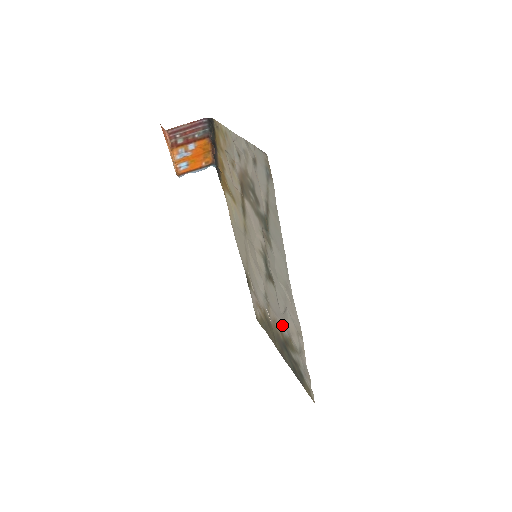
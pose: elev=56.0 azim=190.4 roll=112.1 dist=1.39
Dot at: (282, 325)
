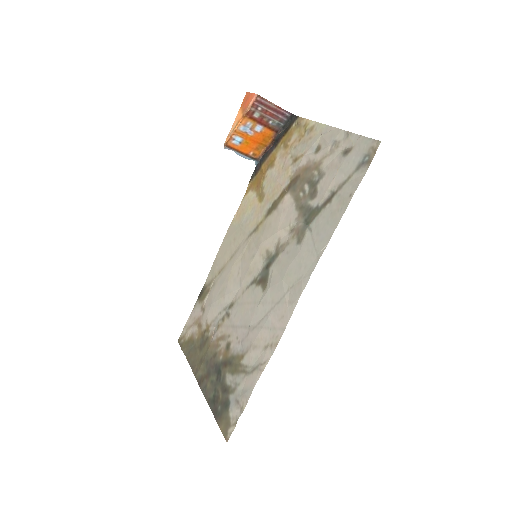
Dot at: (237, 340)
